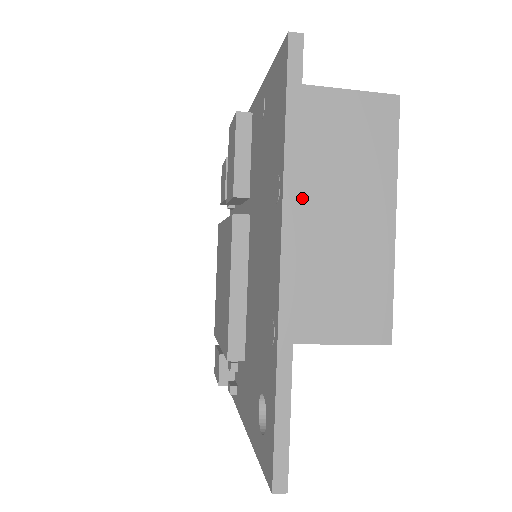
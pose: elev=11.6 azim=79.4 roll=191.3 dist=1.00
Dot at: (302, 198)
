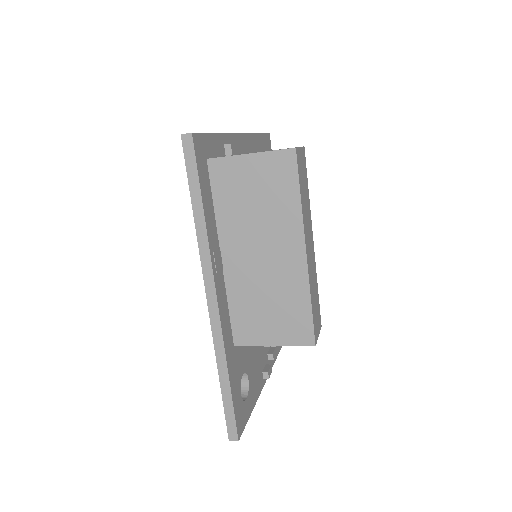
Dot at: (229, 245)
